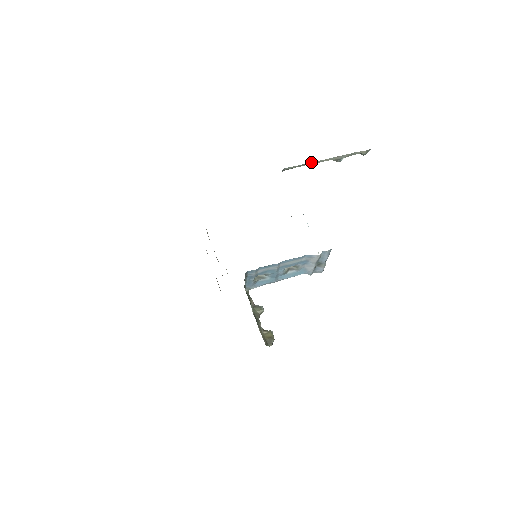
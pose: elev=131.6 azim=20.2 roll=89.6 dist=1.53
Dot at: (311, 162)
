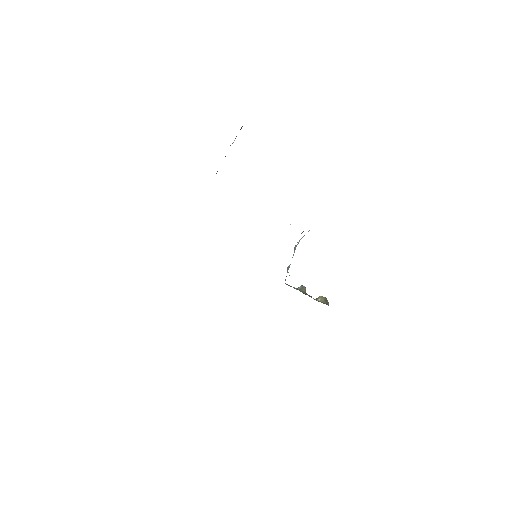
Dot at: occluded
